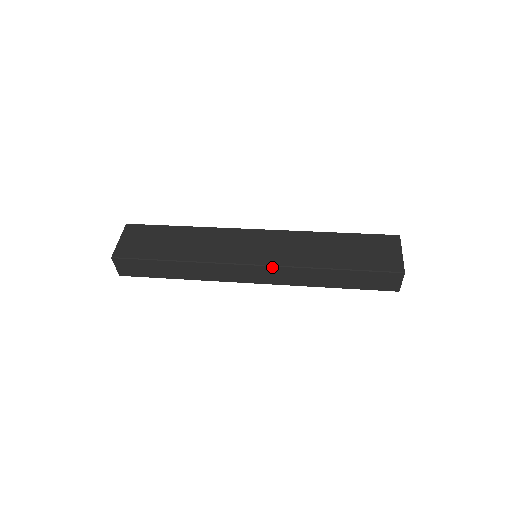
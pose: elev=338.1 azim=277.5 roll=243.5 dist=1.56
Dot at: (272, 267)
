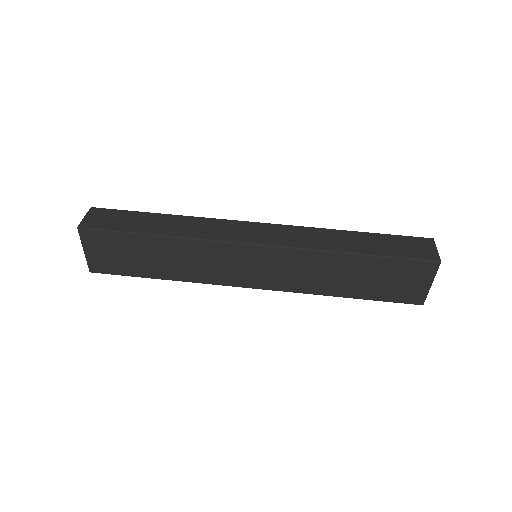
Dot at: (276, 290)
